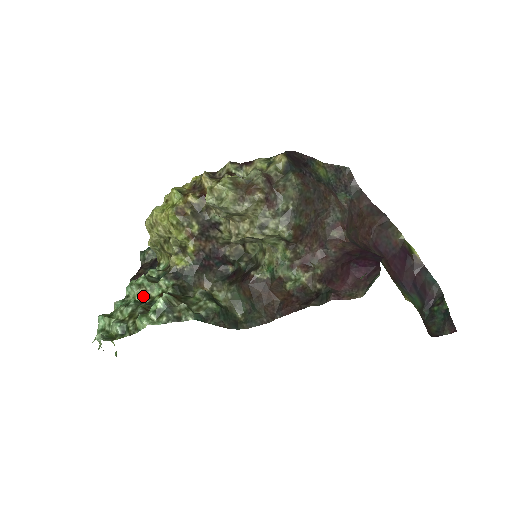
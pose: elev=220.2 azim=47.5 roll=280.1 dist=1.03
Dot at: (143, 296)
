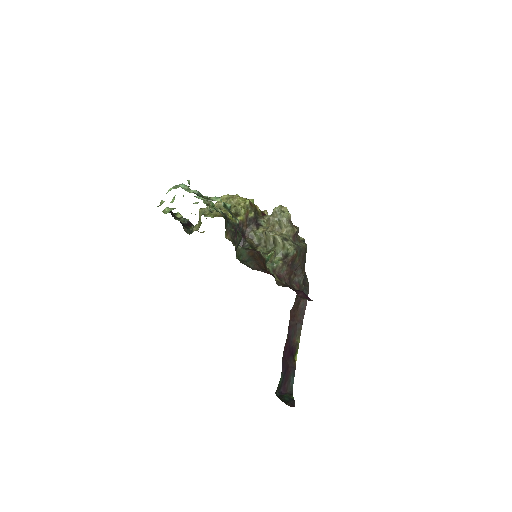
Dot at: (206, 204)
